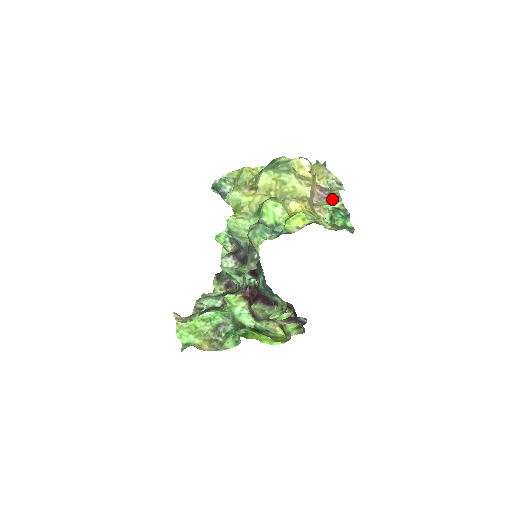
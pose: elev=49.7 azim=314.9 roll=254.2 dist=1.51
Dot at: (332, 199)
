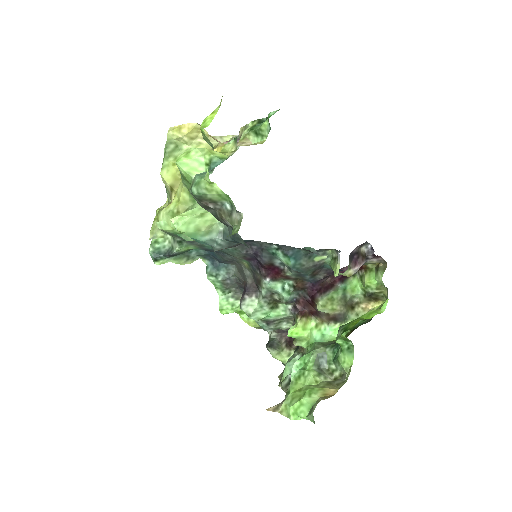
Dot at: occluded
